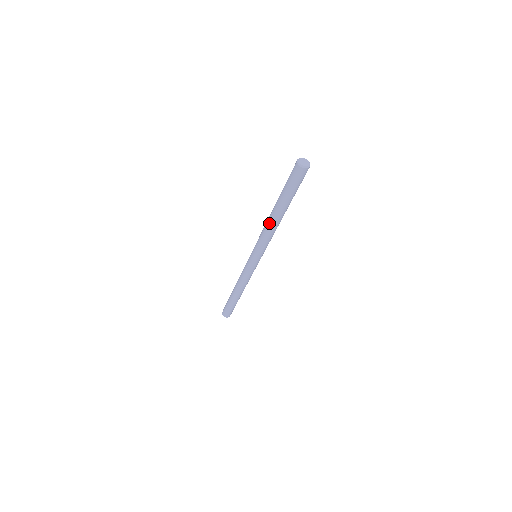
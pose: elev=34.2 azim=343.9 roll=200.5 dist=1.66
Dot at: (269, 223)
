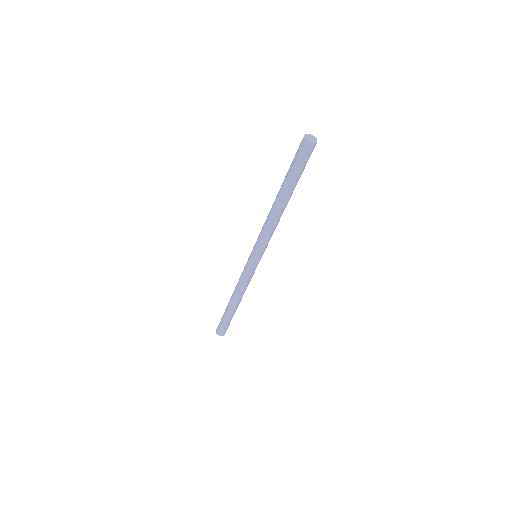
Dot at: (272, 212)
